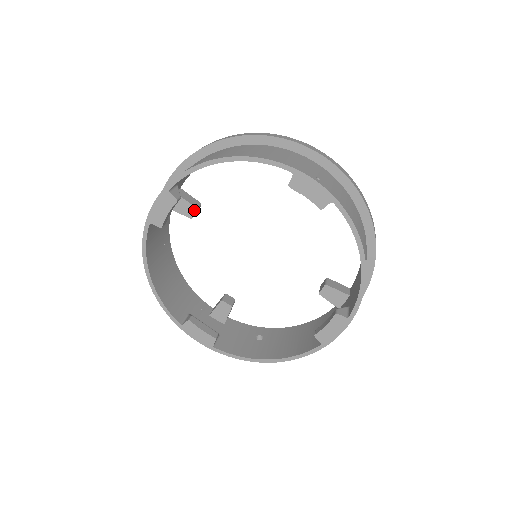
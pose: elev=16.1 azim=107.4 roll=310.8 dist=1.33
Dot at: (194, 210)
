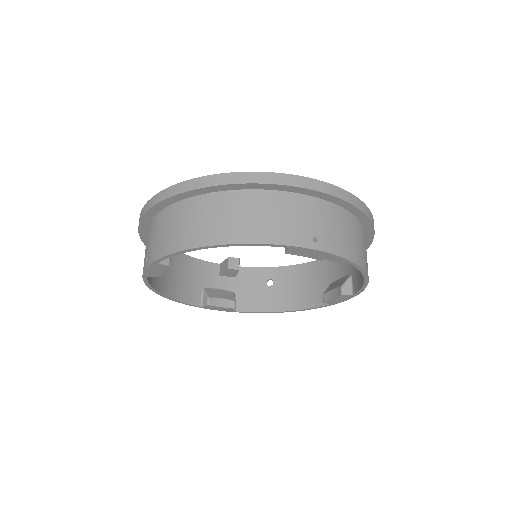
Dot at: occluded
